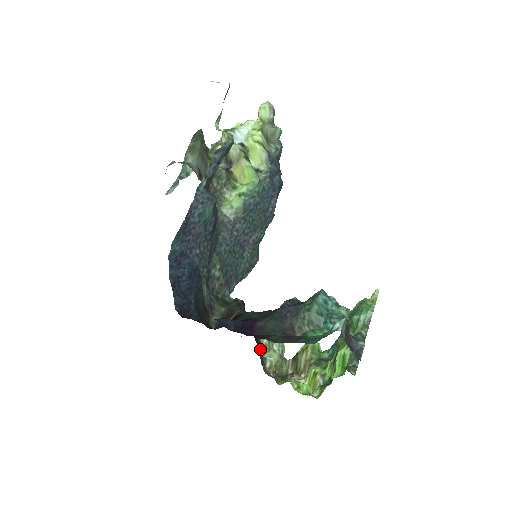
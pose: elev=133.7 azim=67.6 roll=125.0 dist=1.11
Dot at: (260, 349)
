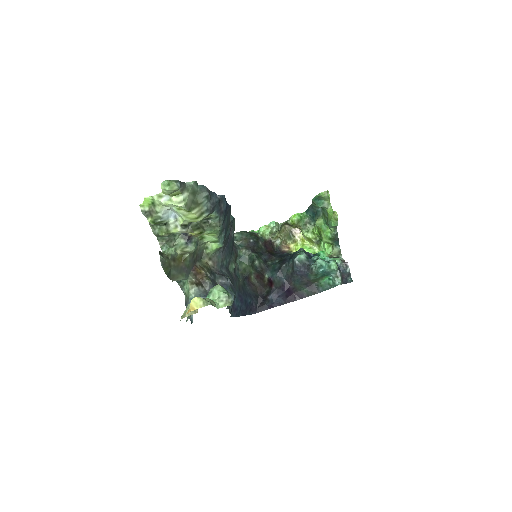
Dot at: (272, 245)
